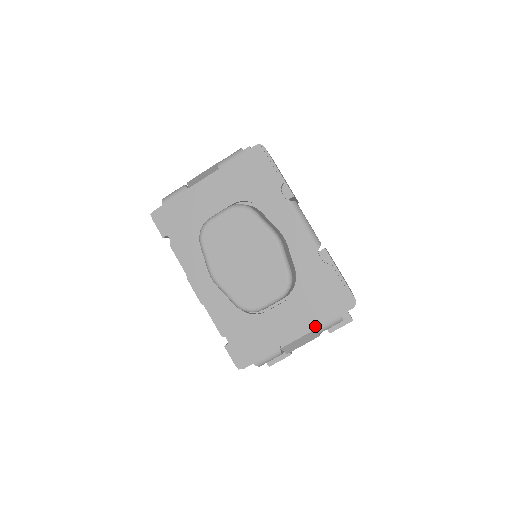
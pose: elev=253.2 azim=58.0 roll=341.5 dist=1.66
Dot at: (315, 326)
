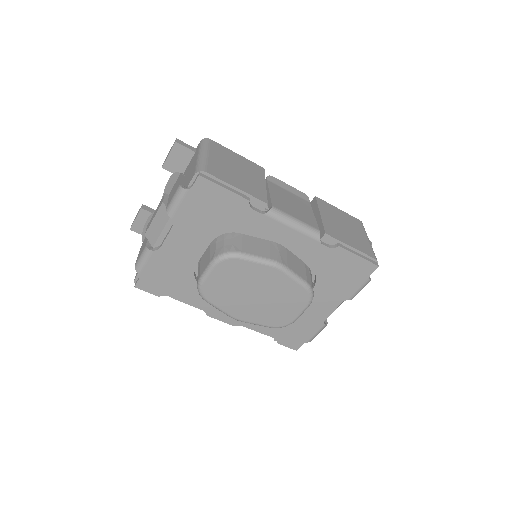
Dot at: (348, 297)
